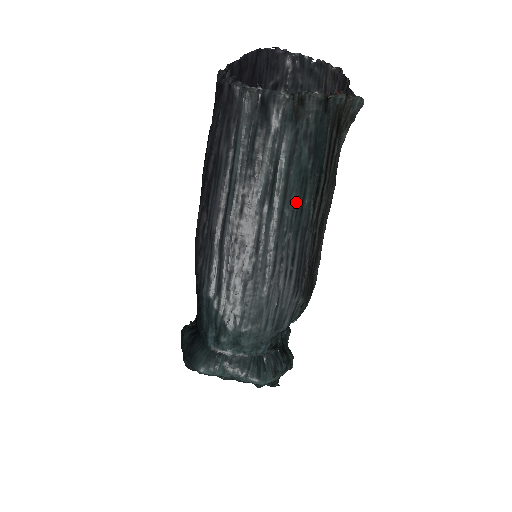
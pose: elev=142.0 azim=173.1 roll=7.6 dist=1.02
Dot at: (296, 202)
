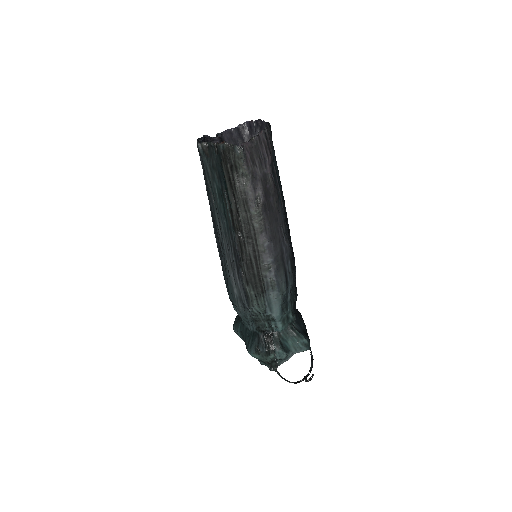
Dot at: (222, 209)
